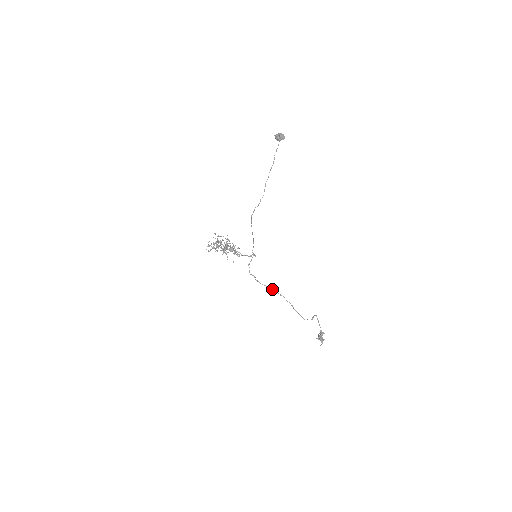
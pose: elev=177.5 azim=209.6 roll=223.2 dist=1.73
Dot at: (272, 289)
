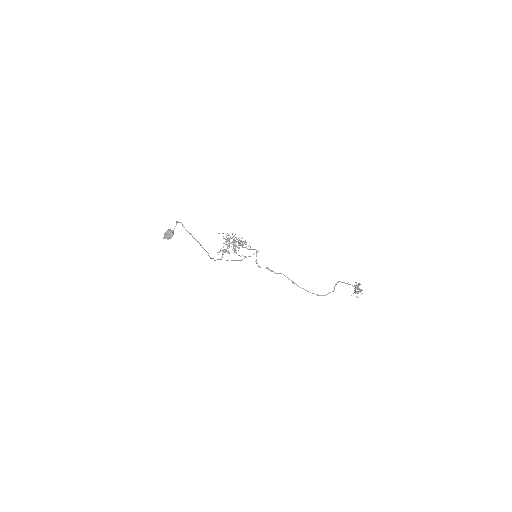
Dot at: (285, 276)
